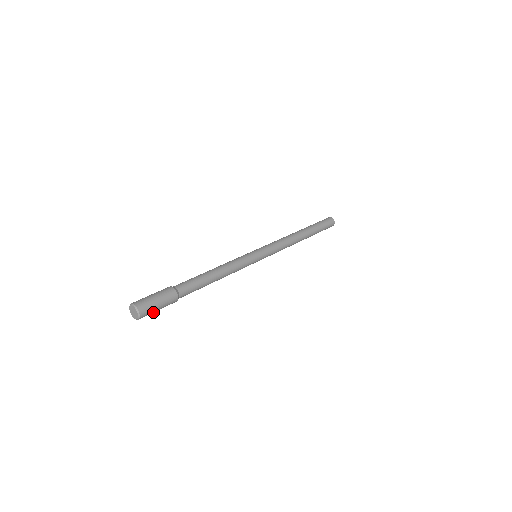
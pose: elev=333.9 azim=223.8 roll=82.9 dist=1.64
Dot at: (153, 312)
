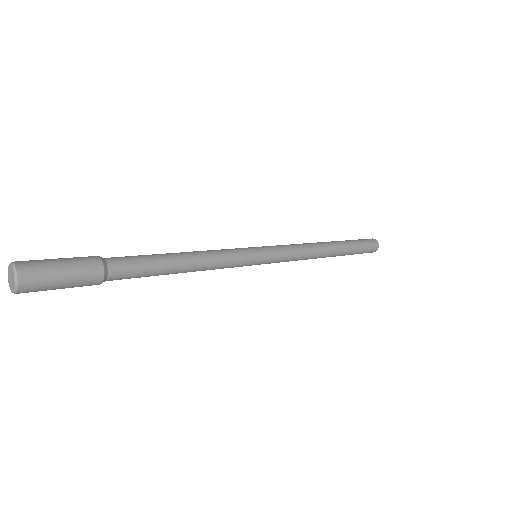
Dot at: (50, 288)
